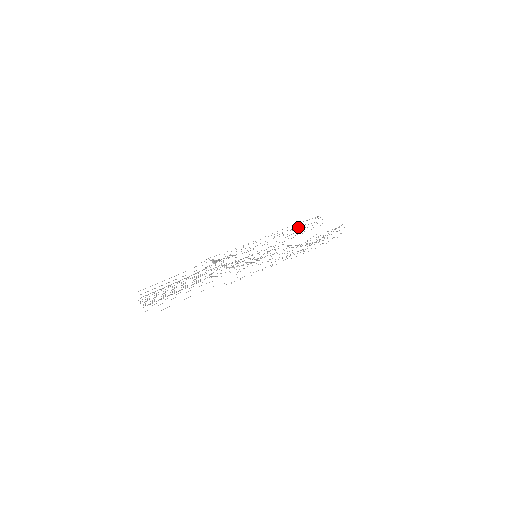
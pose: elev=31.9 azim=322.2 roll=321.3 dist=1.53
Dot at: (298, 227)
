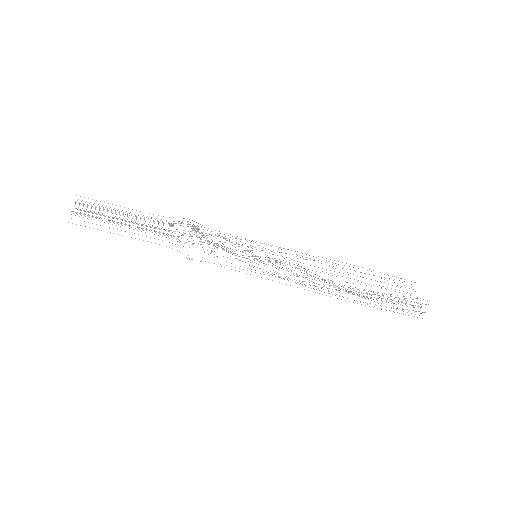
Dot at: occluded
